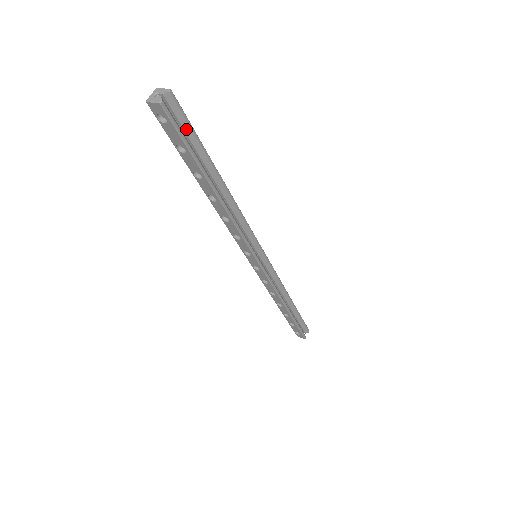
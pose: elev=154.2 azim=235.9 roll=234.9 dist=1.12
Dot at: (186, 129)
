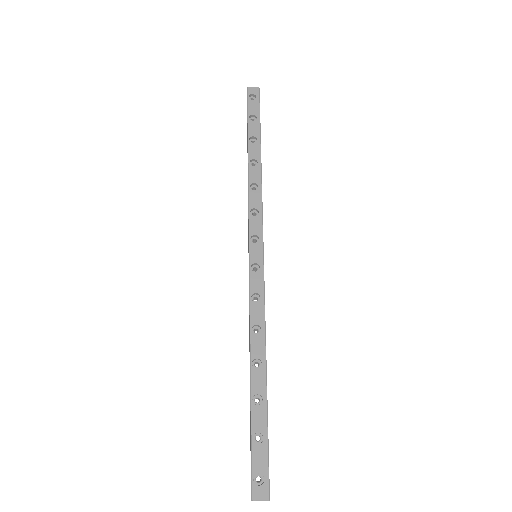
Dot at: occluded
